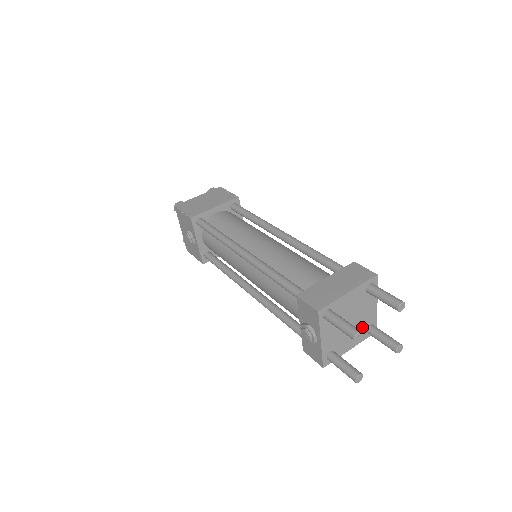
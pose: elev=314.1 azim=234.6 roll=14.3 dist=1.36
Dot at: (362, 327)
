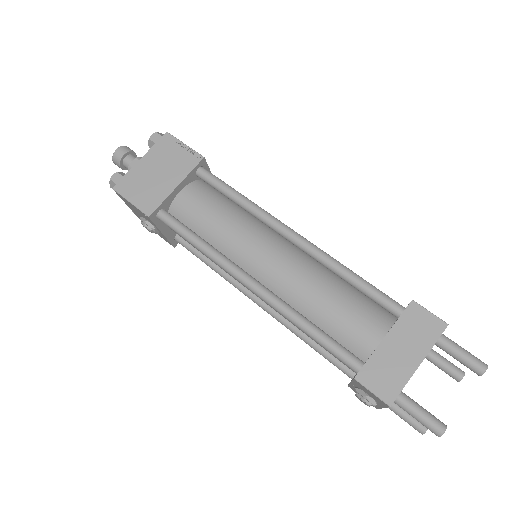
Dot at: occluded
